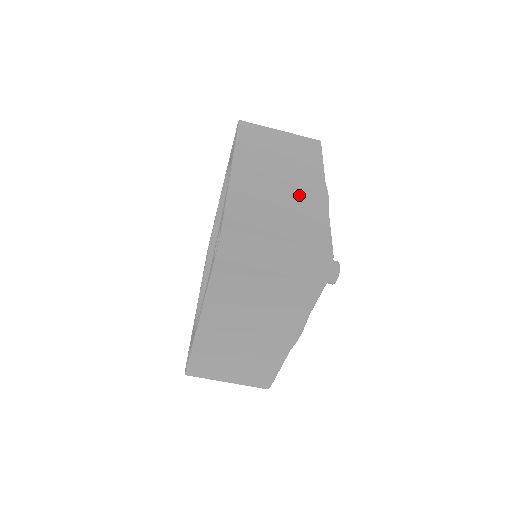
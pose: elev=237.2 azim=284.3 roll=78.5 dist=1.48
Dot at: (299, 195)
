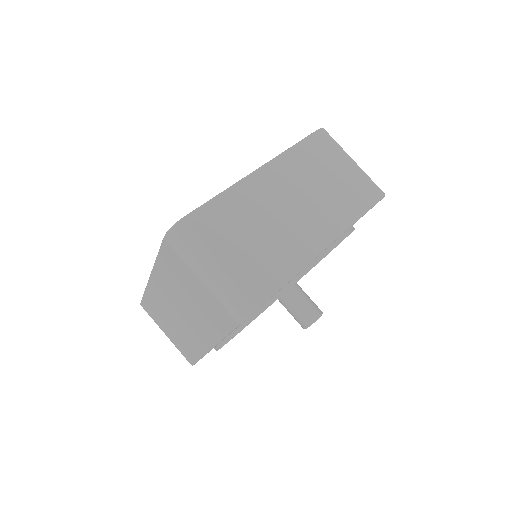
Dot at: occluded
